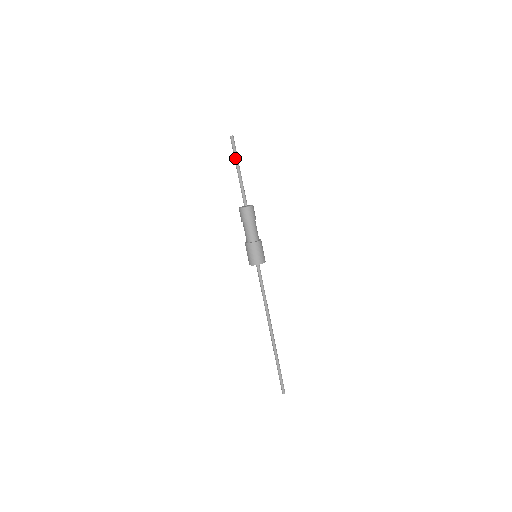
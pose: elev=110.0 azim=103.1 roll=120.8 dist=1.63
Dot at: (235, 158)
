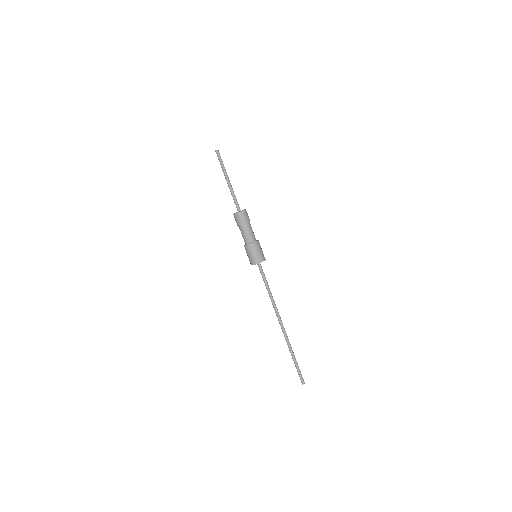
Dot at: (223, 169)
